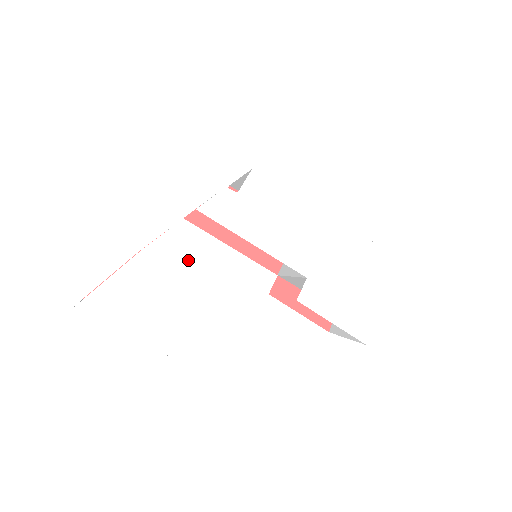
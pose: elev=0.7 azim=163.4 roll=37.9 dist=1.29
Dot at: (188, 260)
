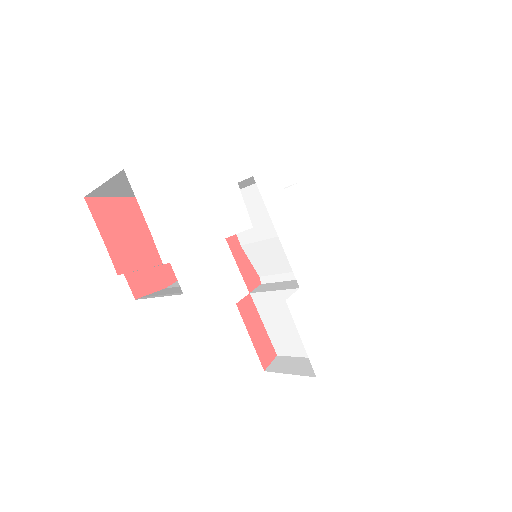
Dot at: (229, 206)
